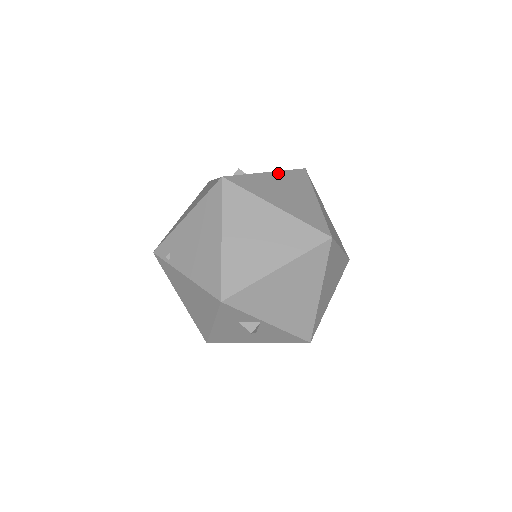
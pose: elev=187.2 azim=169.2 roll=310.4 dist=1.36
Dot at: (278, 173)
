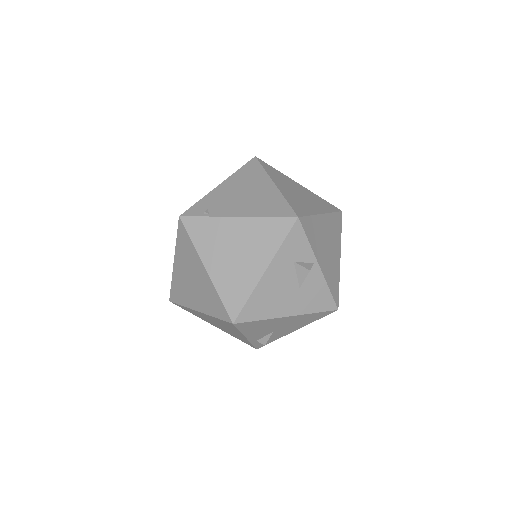
Dot at: occluded
